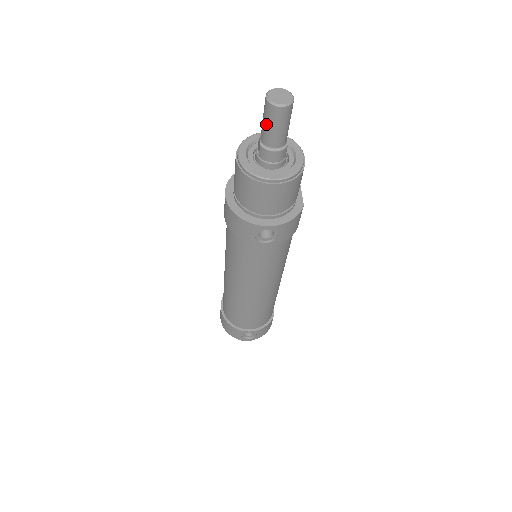
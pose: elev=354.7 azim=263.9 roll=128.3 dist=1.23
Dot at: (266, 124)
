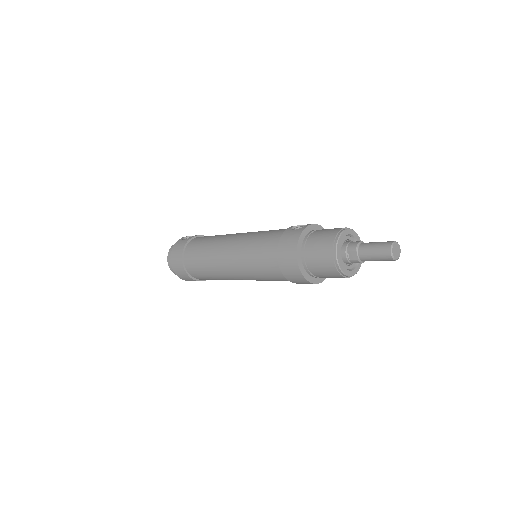
Dot at: (376, 259)
